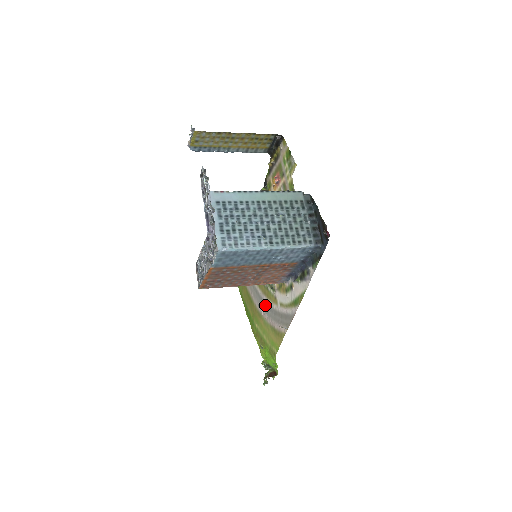
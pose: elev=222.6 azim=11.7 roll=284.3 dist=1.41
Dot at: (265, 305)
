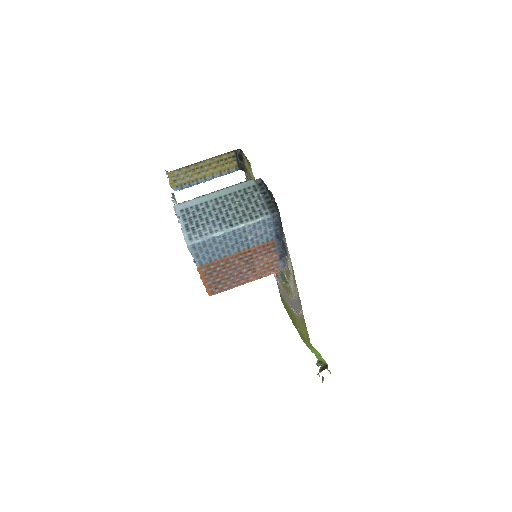
Dot at: (292, 303)
